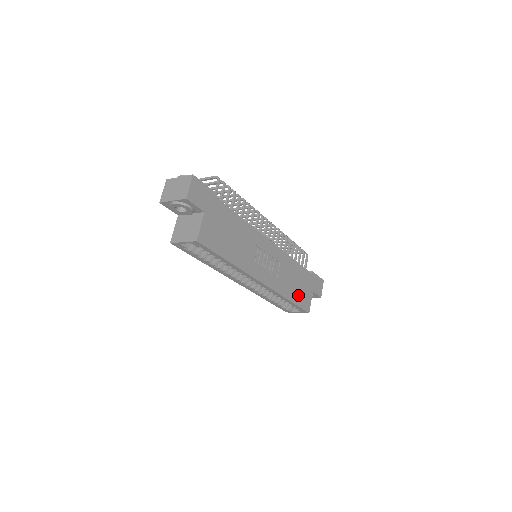
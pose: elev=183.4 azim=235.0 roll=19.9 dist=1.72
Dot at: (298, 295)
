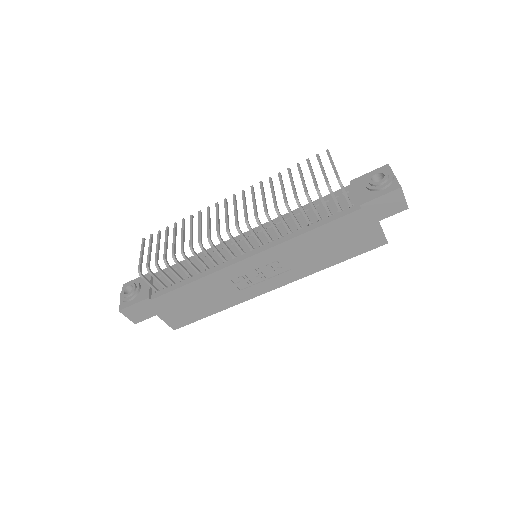
Dot at: (346, 249)
